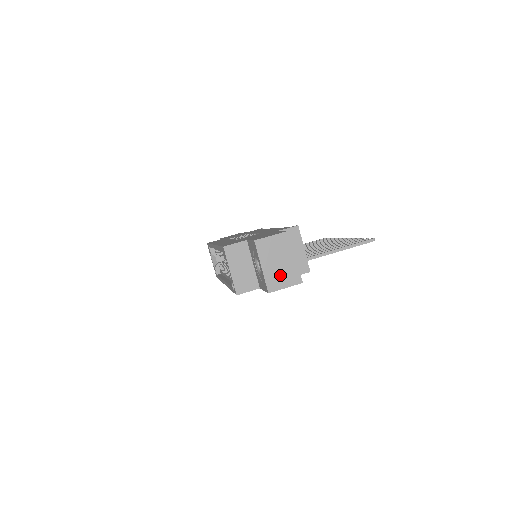
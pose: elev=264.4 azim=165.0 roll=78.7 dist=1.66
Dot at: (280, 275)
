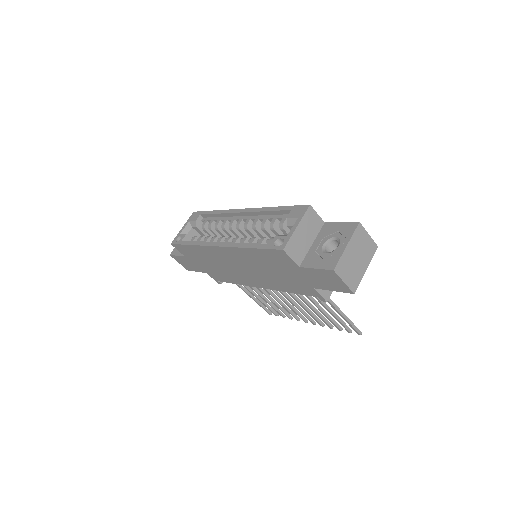
Dot at: (350, 268)
